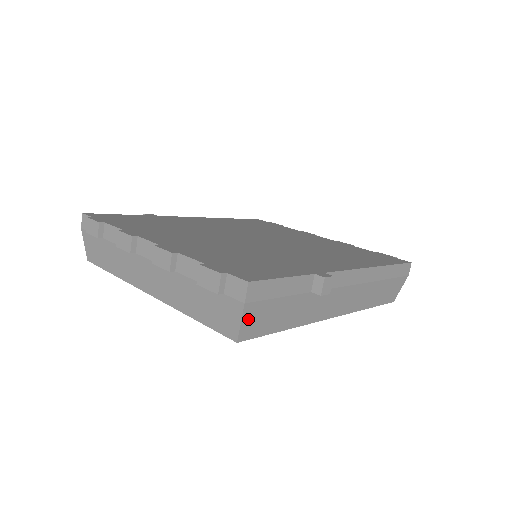
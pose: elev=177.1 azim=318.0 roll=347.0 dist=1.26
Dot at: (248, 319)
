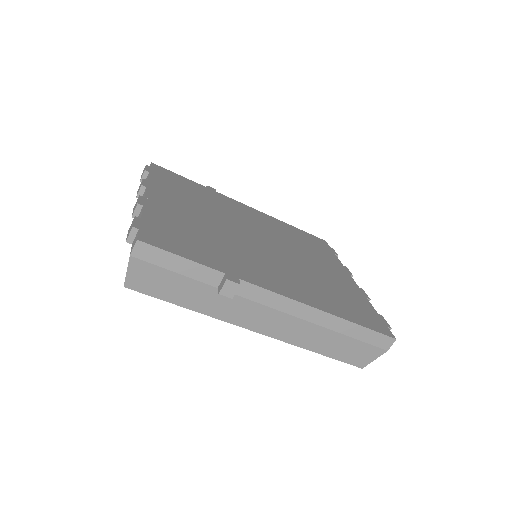
Dot at: (136, 272)
